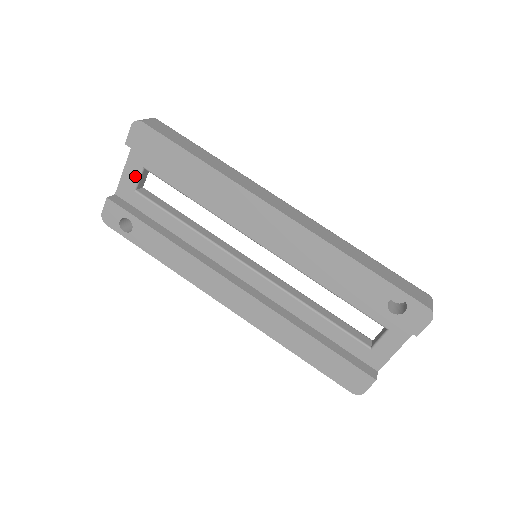
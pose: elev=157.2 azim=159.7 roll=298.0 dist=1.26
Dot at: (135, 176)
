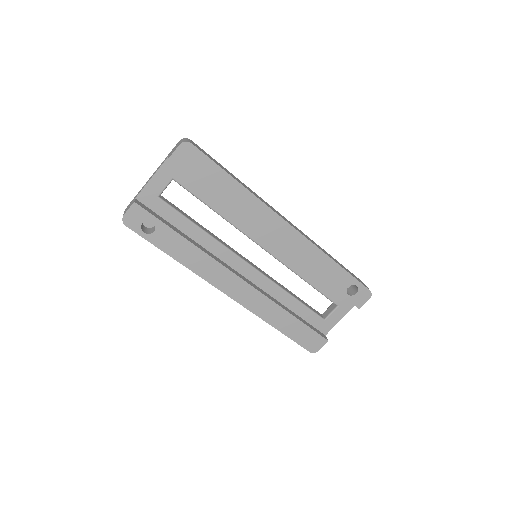
Dot at: (162, 185)
